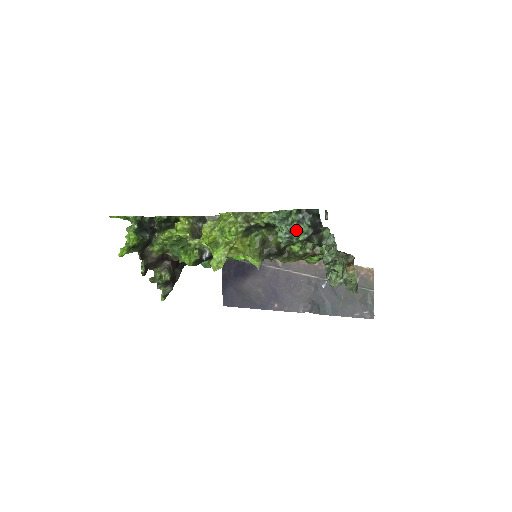
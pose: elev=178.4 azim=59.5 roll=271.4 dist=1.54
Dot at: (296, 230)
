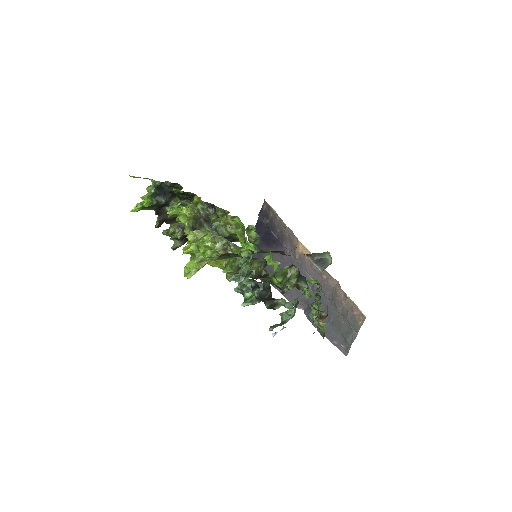
Dot at: occluded
